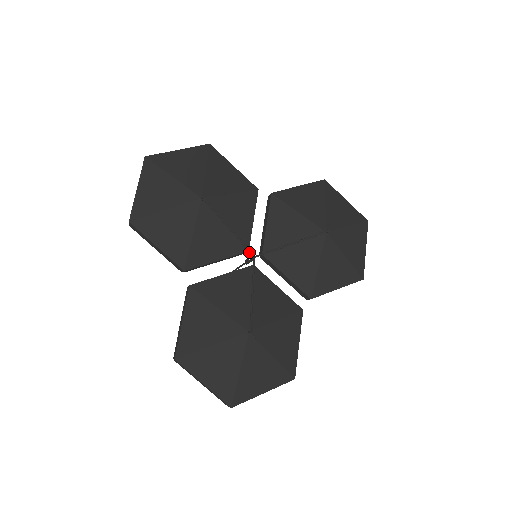
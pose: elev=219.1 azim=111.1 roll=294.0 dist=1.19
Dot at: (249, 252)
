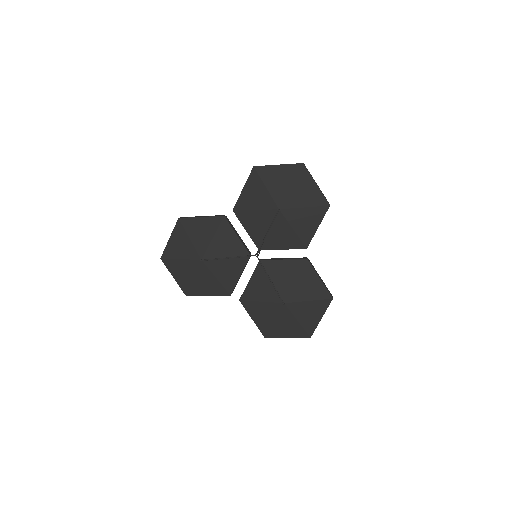
Dot at: occluded
